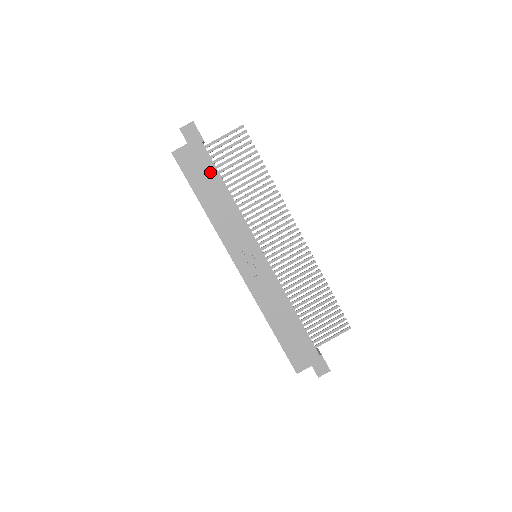
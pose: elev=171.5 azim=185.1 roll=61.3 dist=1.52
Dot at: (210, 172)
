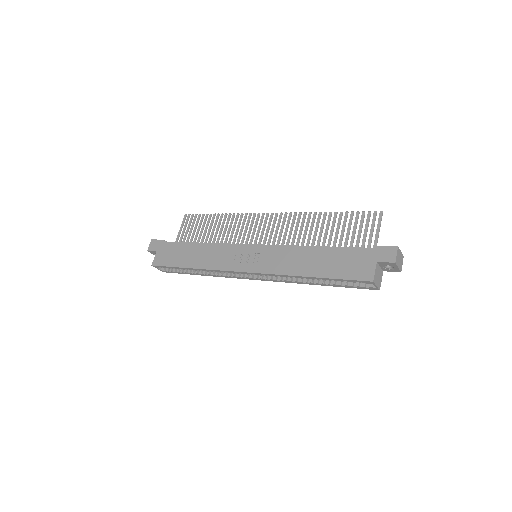
Dot at: (179, 248)
